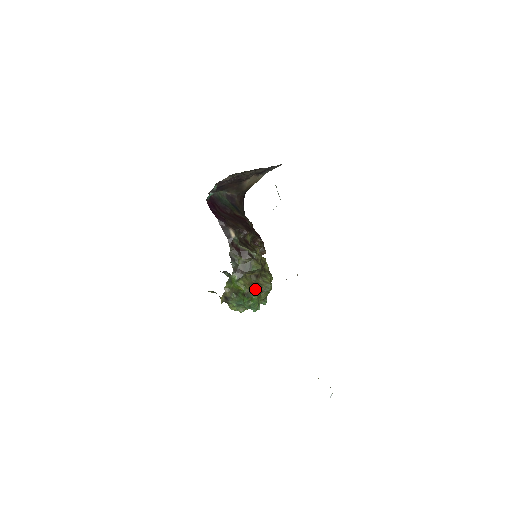
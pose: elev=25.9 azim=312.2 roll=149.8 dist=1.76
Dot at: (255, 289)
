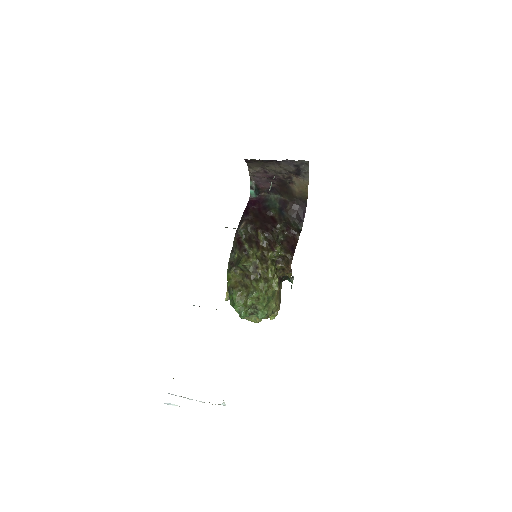
Dot at: (239, 288)
